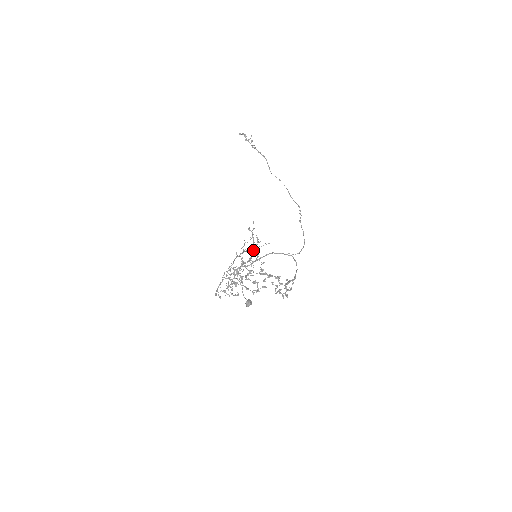
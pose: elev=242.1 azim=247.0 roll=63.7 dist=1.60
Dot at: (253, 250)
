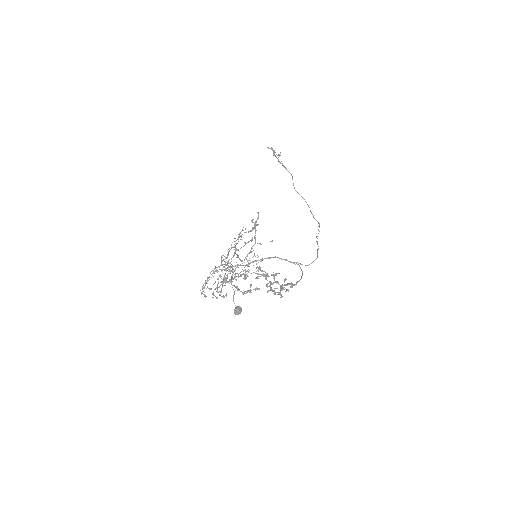
Dot at: (253, 245)
